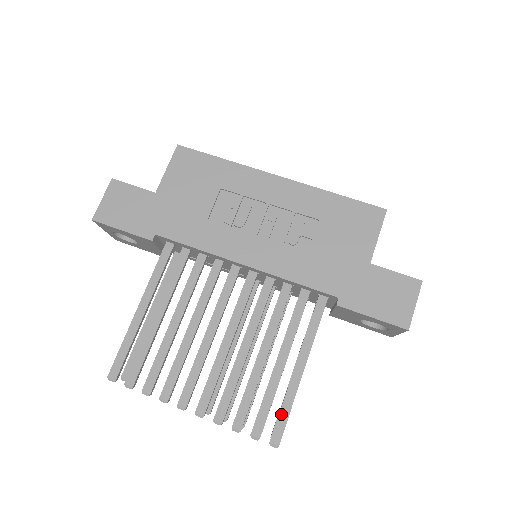
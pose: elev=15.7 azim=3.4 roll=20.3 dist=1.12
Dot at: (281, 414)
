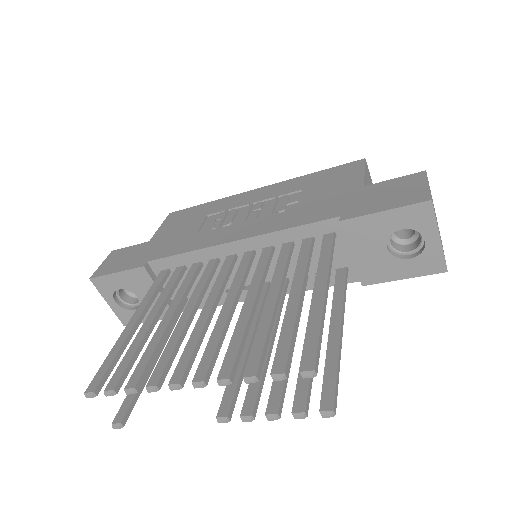
Dot at: (308, 337)
